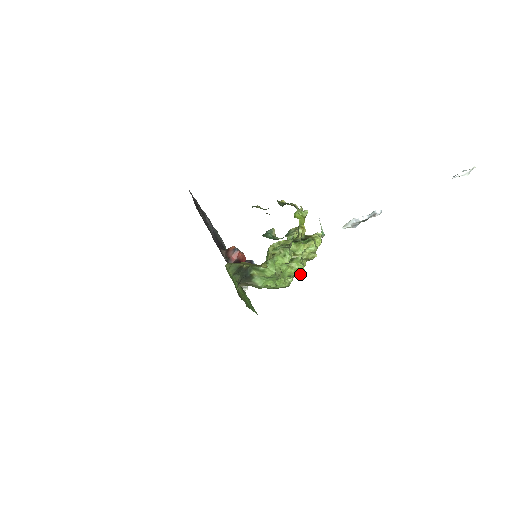
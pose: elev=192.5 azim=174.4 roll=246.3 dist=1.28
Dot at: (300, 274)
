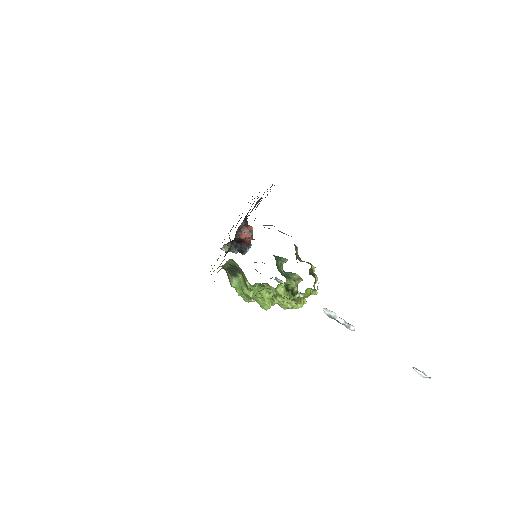
Dot at: (263, 307)
